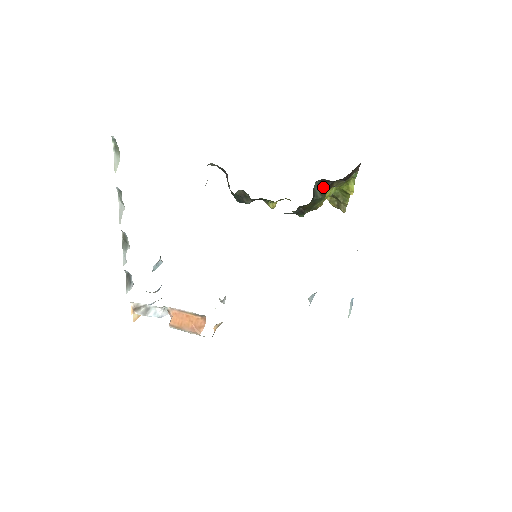
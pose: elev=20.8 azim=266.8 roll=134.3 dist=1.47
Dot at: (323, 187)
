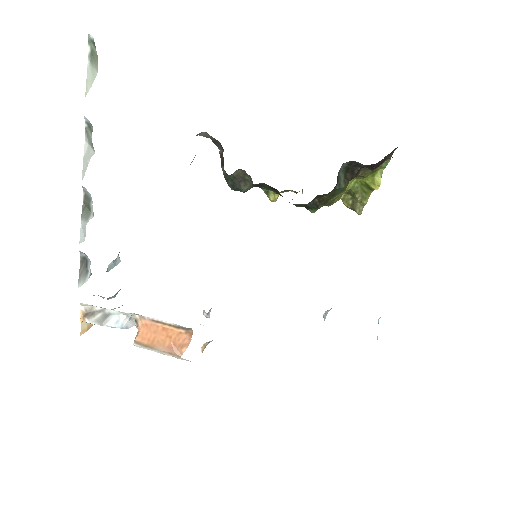
Dot at: (349, 173)
